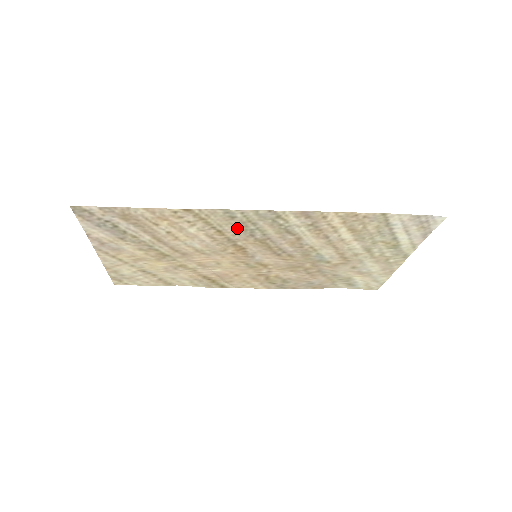
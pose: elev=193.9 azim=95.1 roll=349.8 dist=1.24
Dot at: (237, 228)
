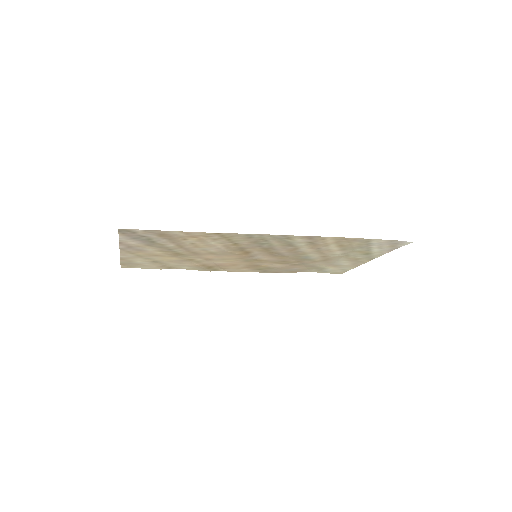
Dot at: (251, 242)
